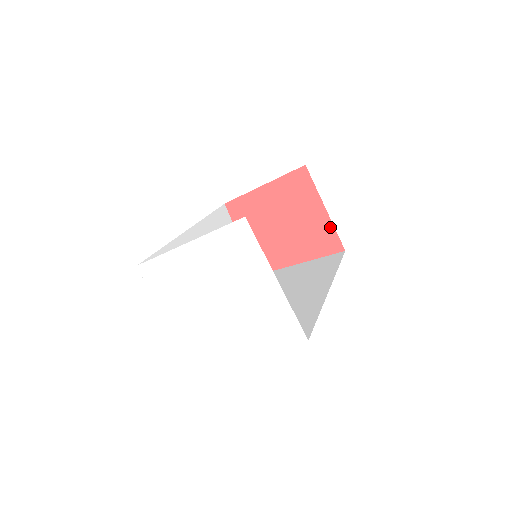
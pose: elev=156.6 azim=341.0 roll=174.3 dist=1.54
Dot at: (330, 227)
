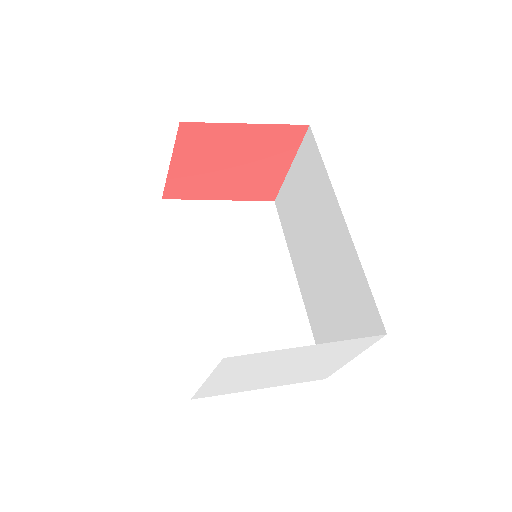
Dot at: (279, 181)
